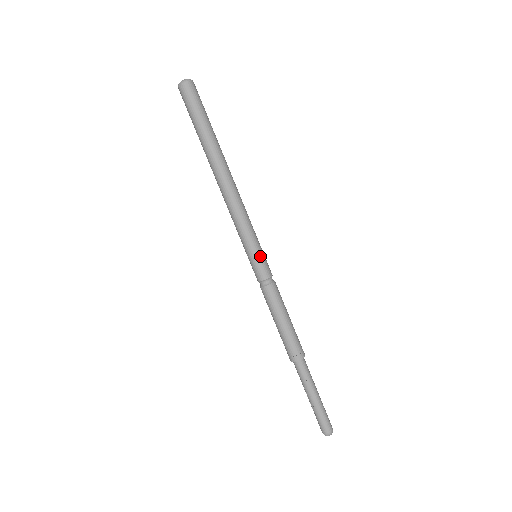
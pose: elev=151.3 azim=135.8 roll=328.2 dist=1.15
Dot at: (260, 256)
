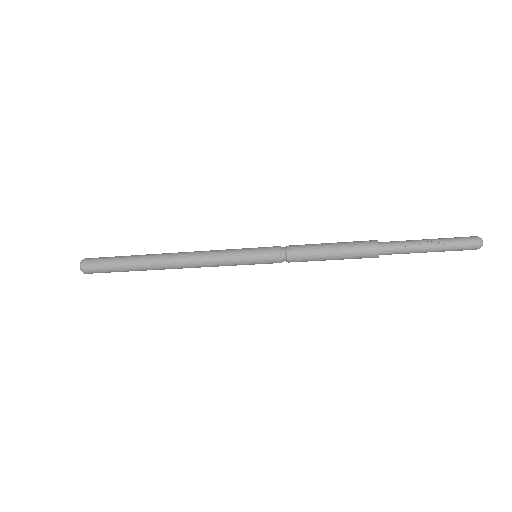
Dot at: (257, 248)
